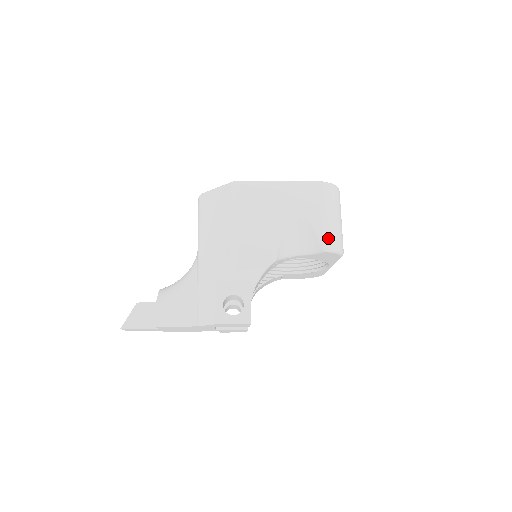
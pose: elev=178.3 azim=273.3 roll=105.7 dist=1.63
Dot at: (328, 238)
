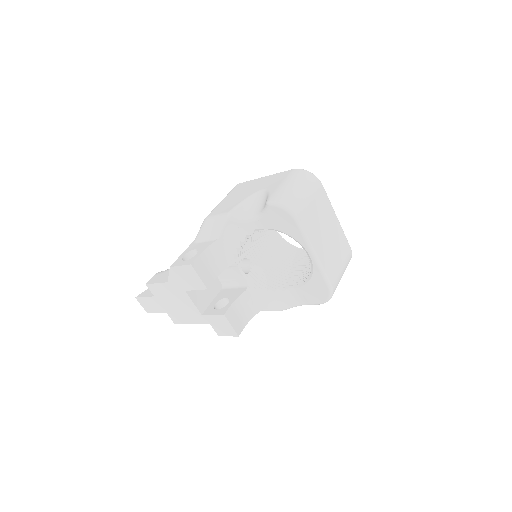
Dot at: (276, 196)
